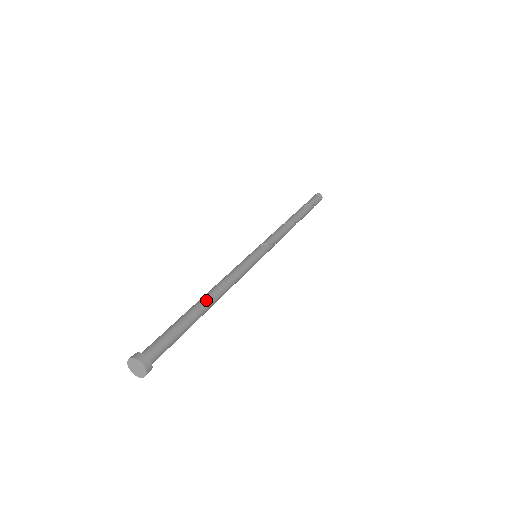
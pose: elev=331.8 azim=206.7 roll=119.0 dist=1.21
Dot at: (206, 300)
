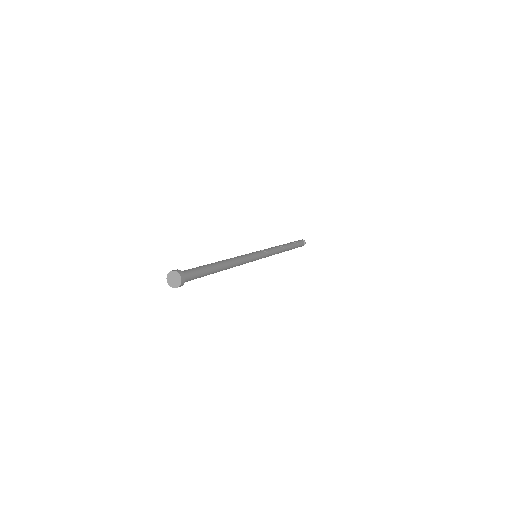
Dot at: (222, 263)
